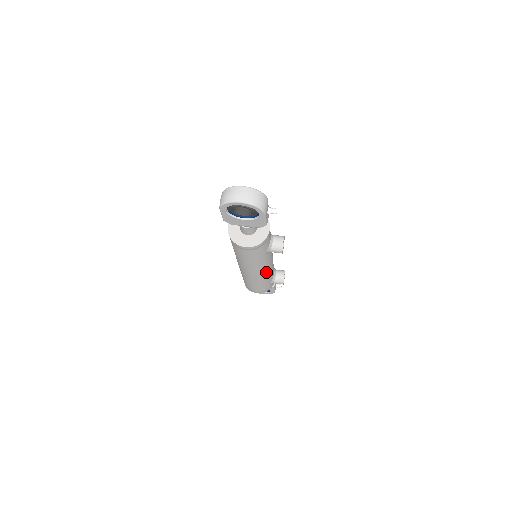
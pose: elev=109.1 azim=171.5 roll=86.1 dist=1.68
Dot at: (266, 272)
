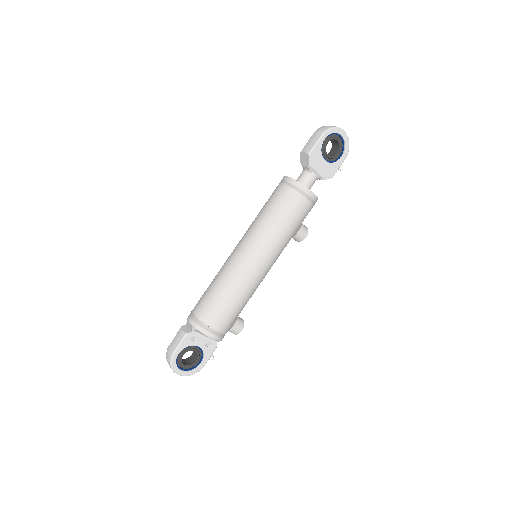
Dot at: (264, 277)
